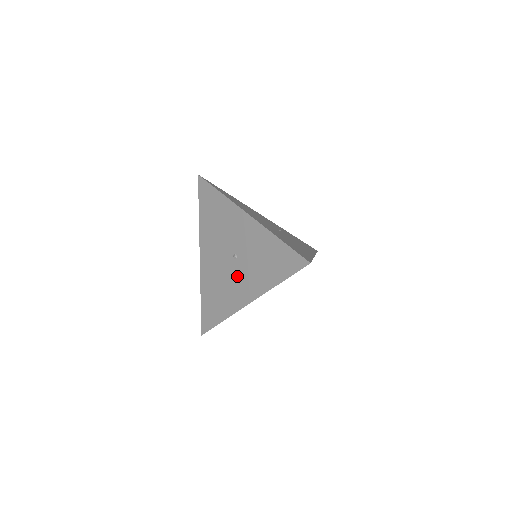
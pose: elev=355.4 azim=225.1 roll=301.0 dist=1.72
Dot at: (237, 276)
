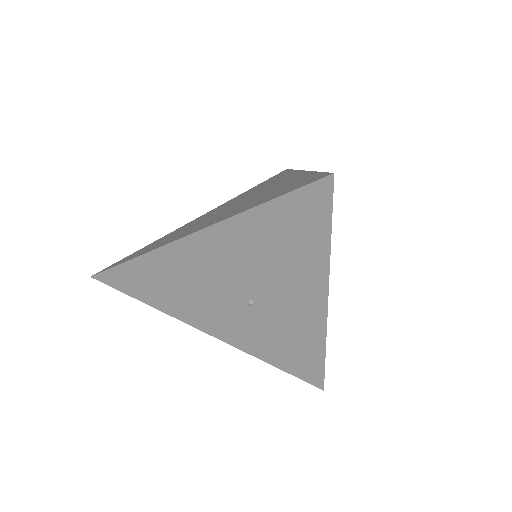
Dot at: (228, 313)
